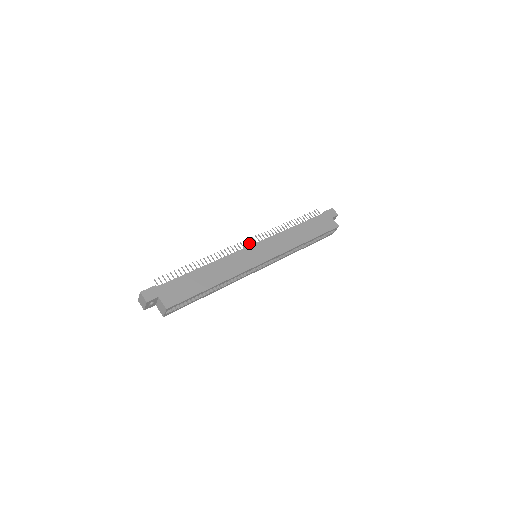
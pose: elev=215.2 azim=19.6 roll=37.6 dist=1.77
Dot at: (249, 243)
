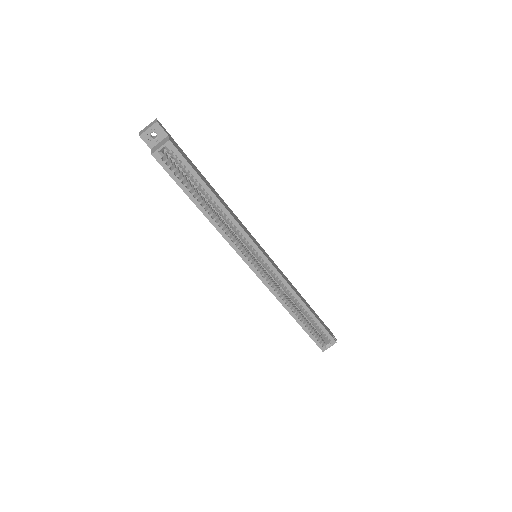
Dot at: occluded
